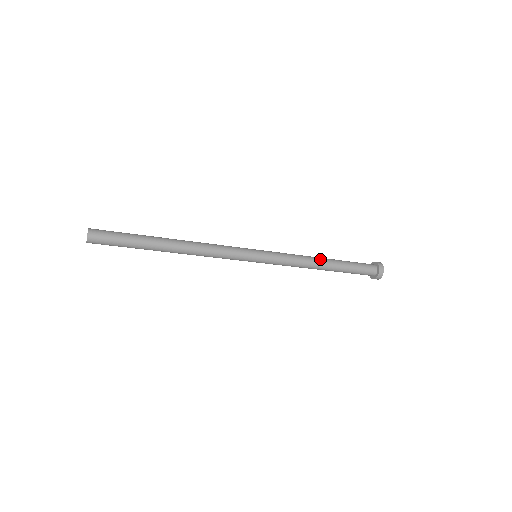
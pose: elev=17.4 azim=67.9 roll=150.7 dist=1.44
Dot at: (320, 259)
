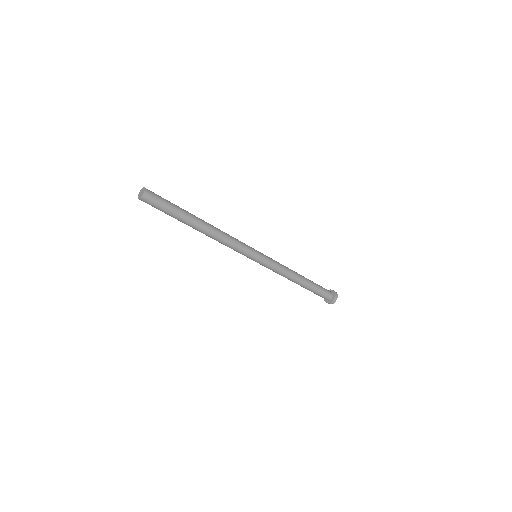
Dot at: occluded
